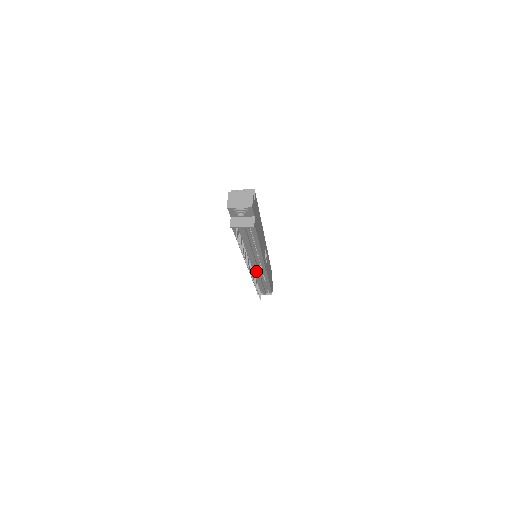
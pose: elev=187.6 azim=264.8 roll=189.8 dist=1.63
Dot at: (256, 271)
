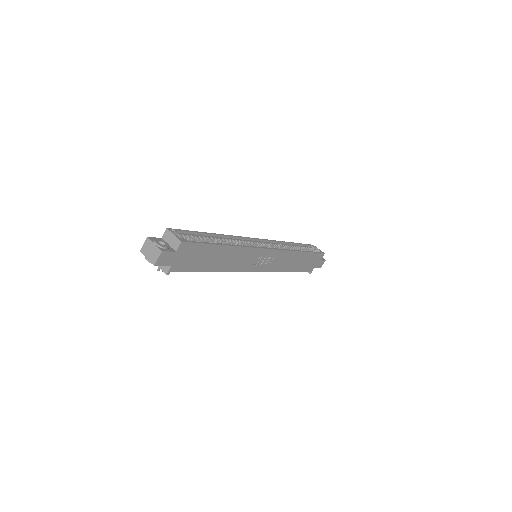
Dot at: occluded
